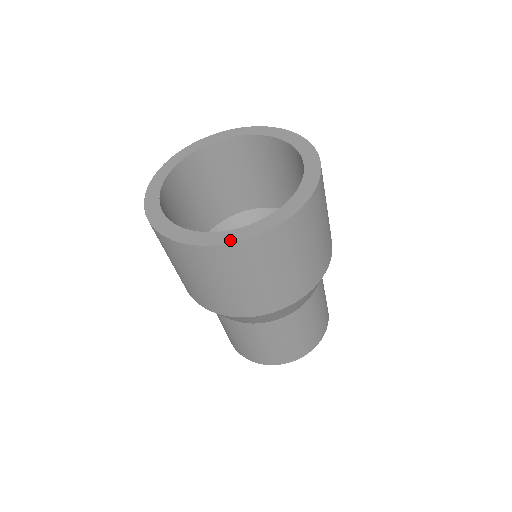
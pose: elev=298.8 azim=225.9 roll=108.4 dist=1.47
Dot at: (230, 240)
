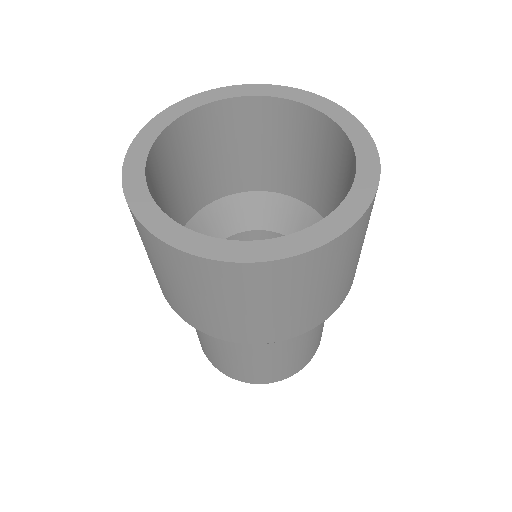
Dot at: (167, 238)
